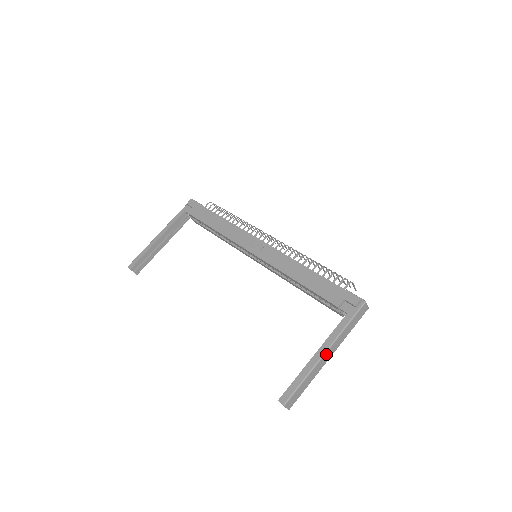
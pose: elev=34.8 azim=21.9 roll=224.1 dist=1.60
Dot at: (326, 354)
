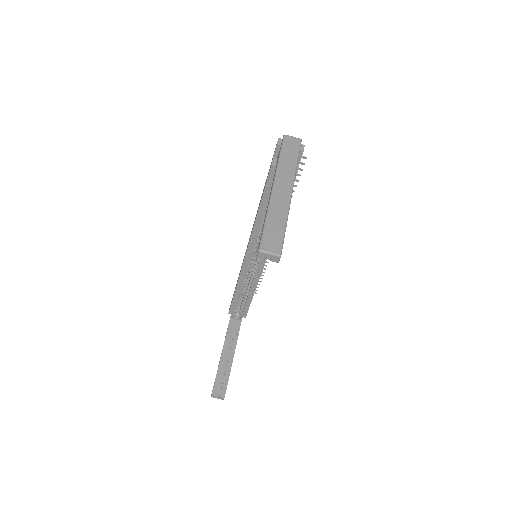
Dot at: (276, 188)
